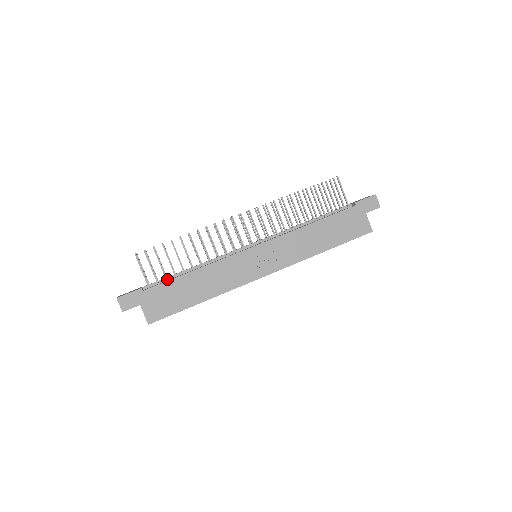
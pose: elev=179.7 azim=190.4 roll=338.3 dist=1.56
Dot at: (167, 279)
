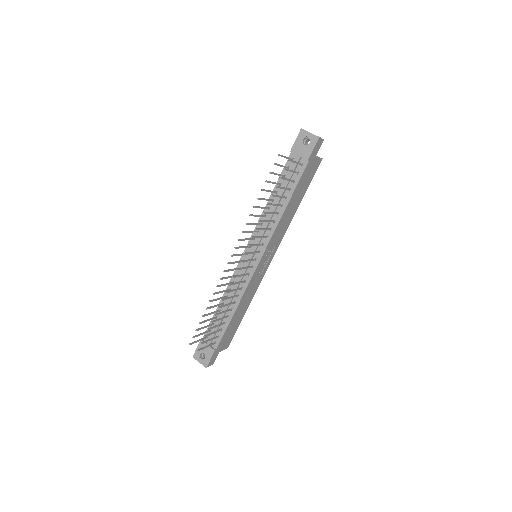
Dot at: (221, 330)
